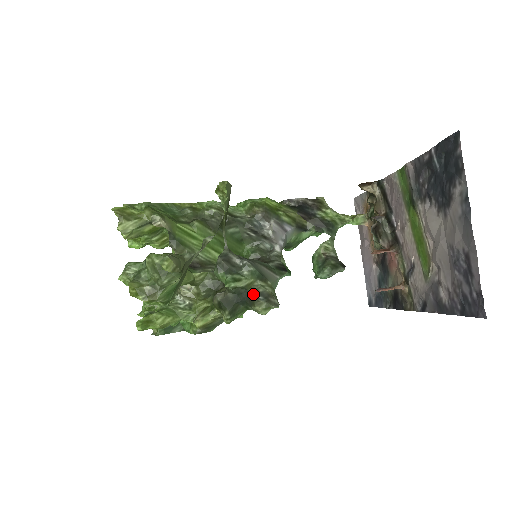
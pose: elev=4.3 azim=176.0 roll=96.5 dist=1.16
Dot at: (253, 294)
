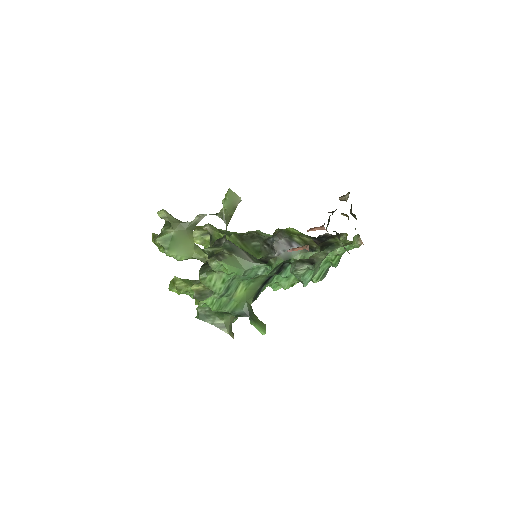
Dot at: (214, 255)
